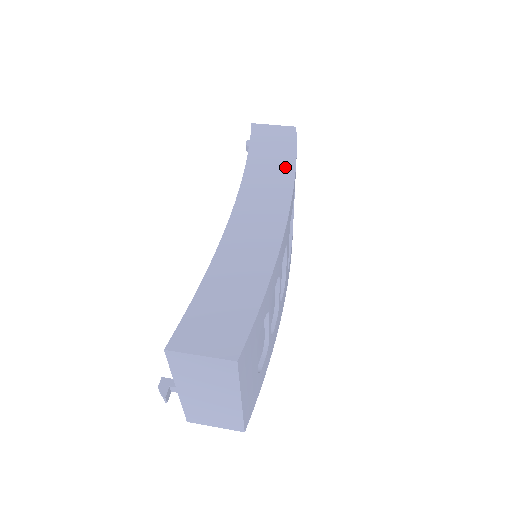
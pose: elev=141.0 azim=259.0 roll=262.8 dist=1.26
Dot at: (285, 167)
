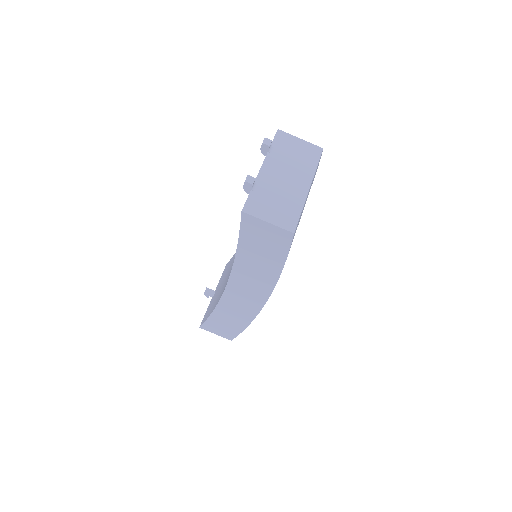
Dot at: (270, 273)
